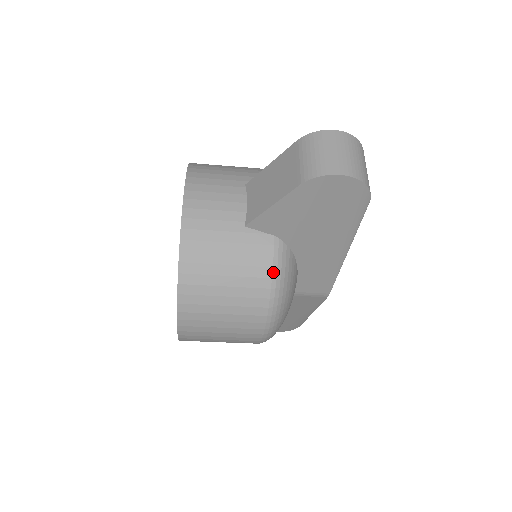
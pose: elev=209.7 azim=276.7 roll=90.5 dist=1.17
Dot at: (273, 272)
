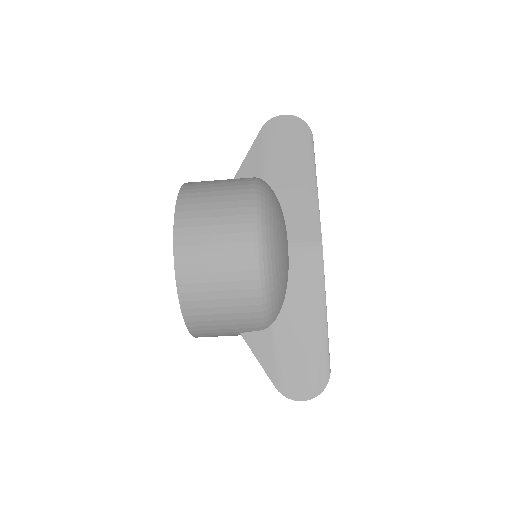
Dot at: (254, 183)
